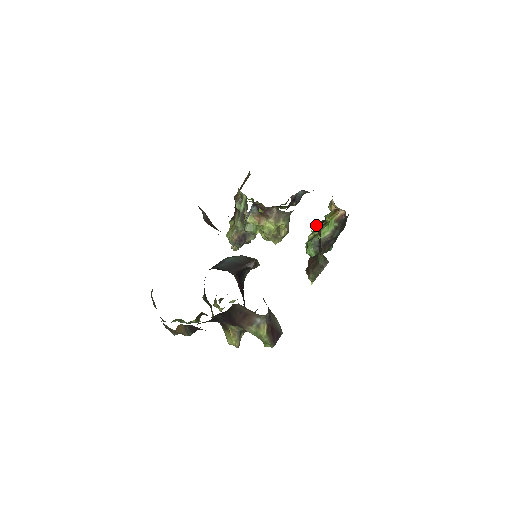
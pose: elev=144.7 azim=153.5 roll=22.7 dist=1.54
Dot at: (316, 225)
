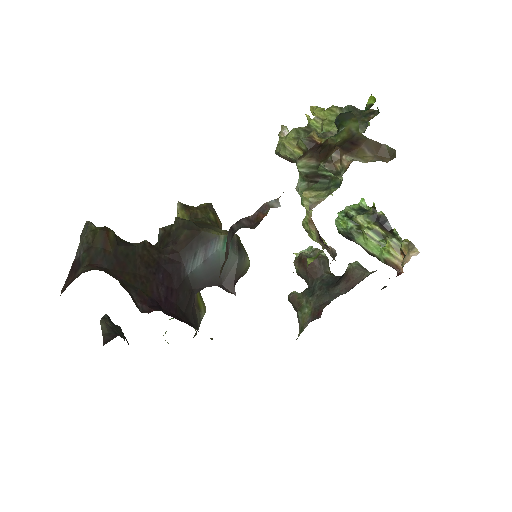
Dot at: (381, 216)
